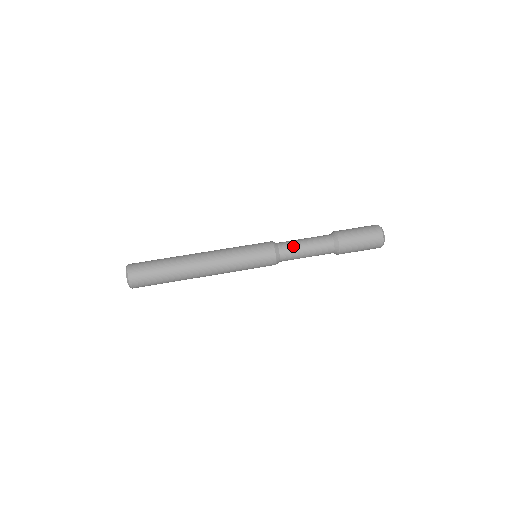
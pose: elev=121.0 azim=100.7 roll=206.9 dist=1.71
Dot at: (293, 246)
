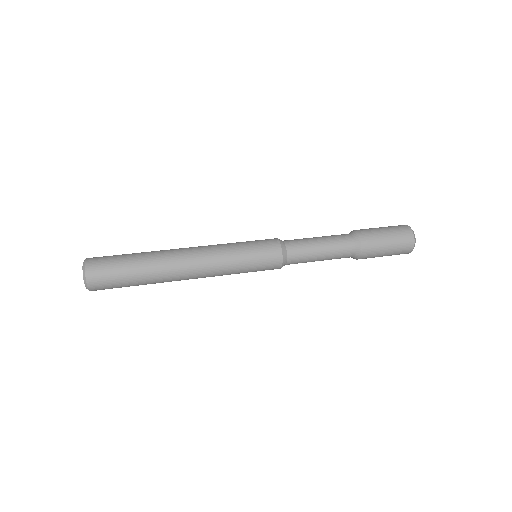
Dot at: (305, 251)
